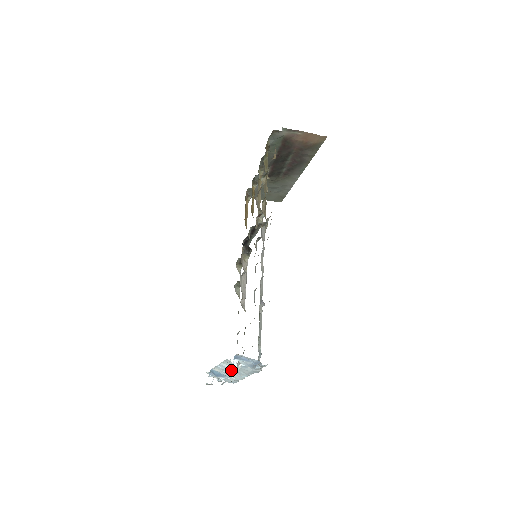
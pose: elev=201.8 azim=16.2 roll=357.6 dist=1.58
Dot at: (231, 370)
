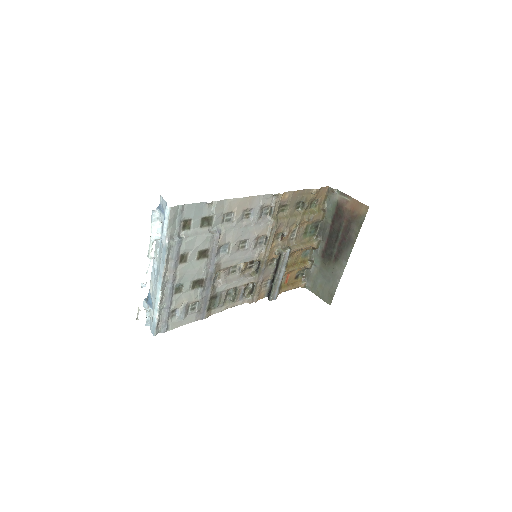
Dot at: (156, 272)
